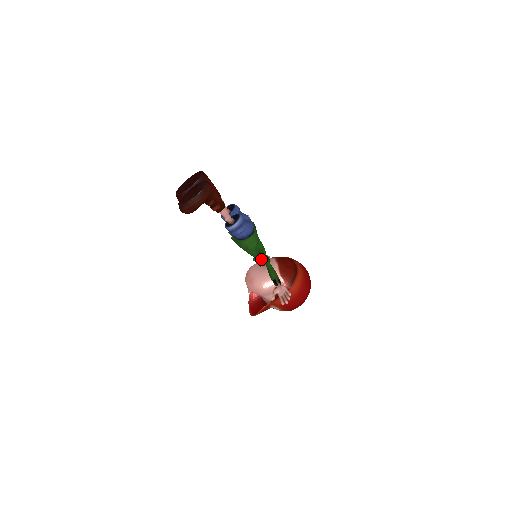
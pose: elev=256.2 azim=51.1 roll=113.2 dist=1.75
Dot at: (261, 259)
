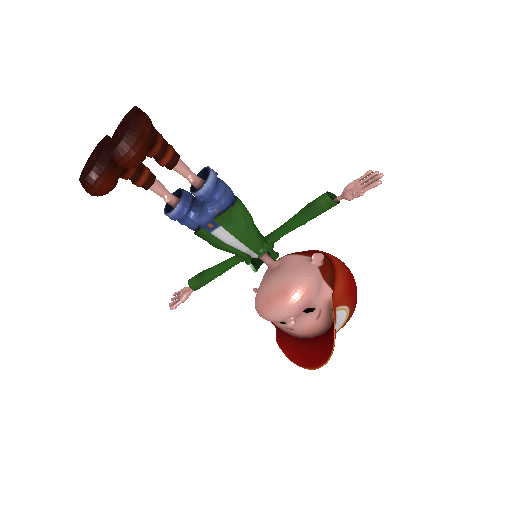
Dot at: (268, 245)
